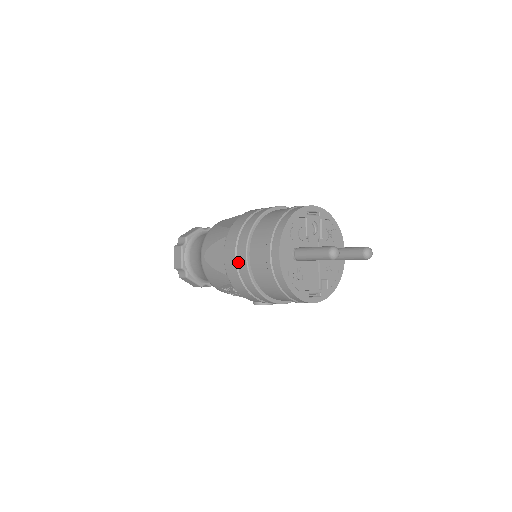
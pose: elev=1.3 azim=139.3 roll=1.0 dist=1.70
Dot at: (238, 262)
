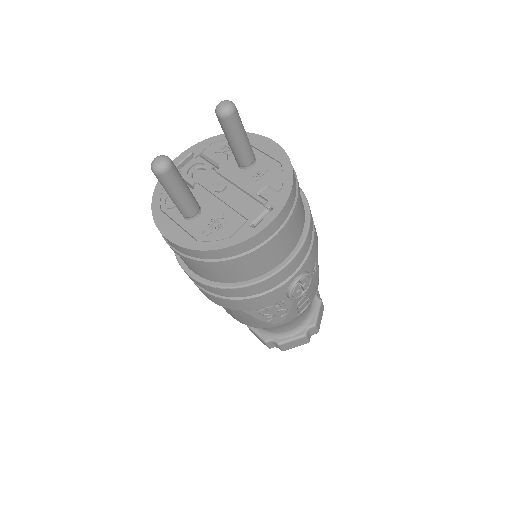
Dot at: occluded
